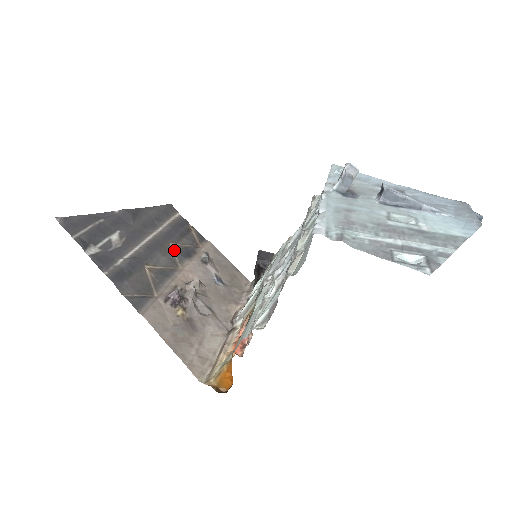
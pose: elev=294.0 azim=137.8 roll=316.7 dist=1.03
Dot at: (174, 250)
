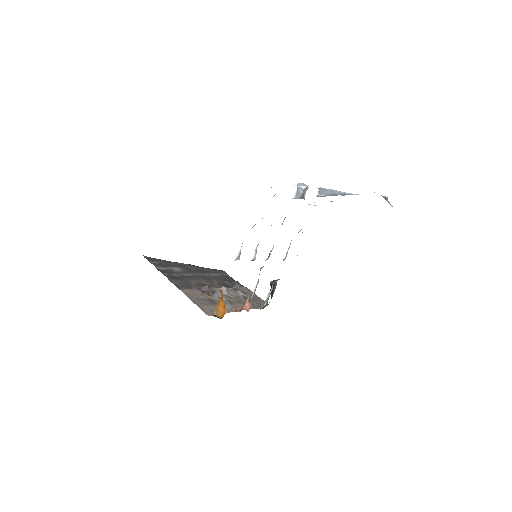
Dot at: (216, 282)
